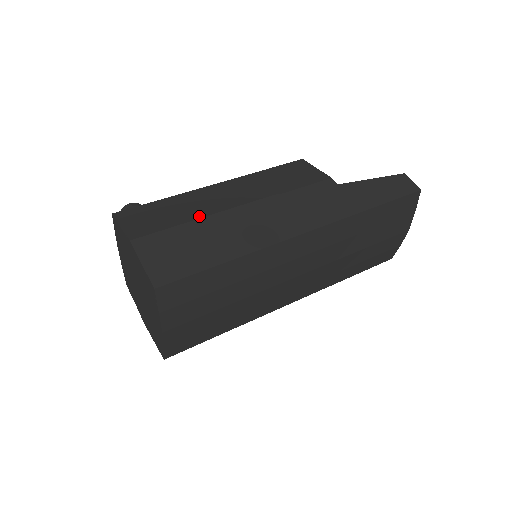
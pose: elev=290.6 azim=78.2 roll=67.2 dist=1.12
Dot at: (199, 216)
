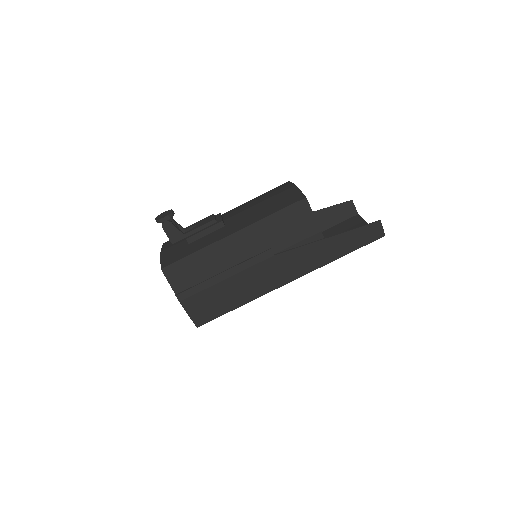
Dot at: (221, 279)
